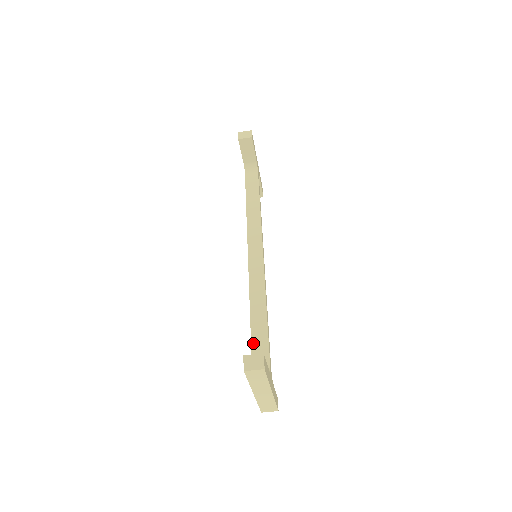
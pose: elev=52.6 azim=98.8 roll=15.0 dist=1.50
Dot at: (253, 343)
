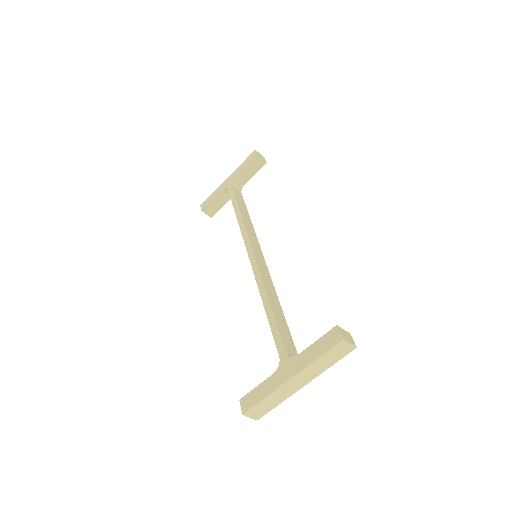
Dot at: (280, 329)
